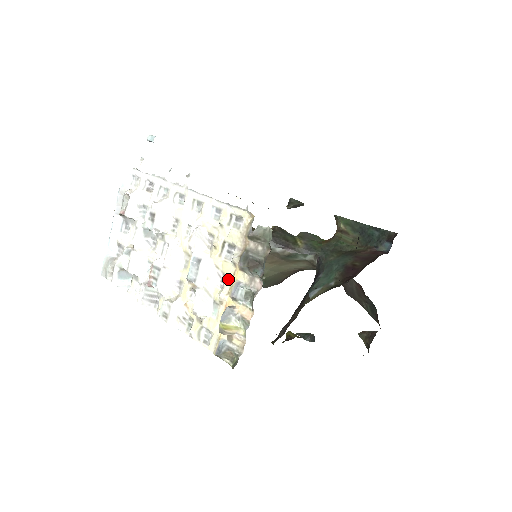
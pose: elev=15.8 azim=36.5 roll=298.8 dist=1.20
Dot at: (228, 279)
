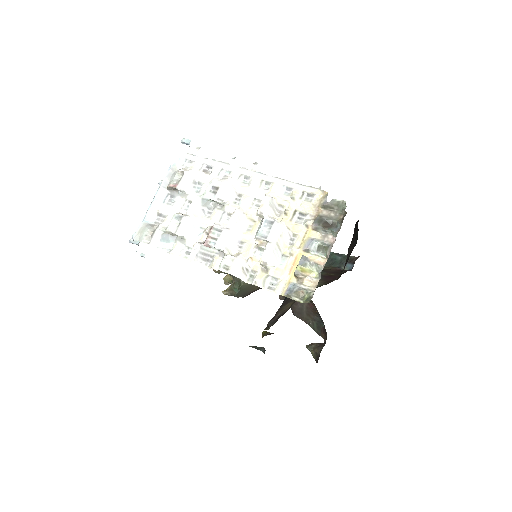
Dot at: (299, 237)
